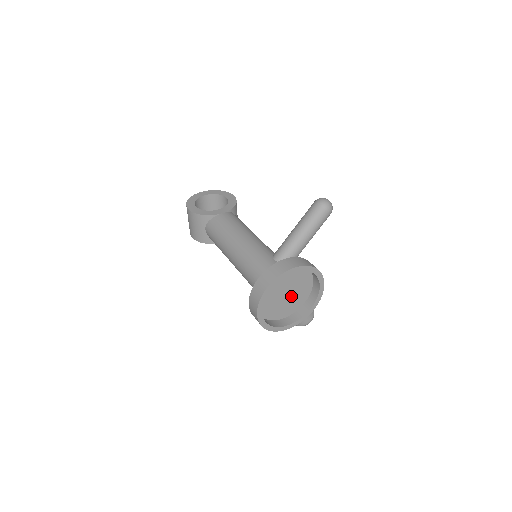
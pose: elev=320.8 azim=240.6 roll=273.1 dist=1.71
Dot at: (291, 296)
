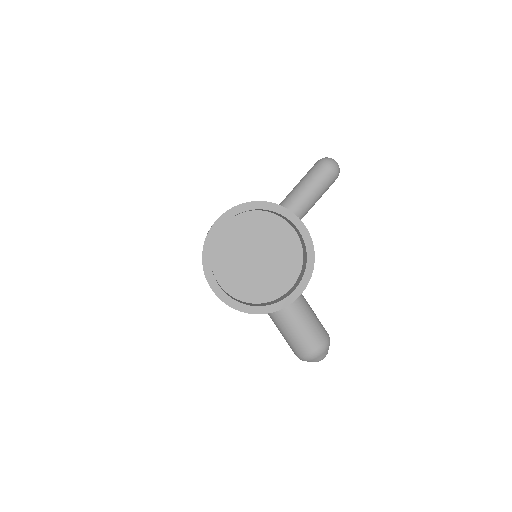
Dot at: (267, 266)
